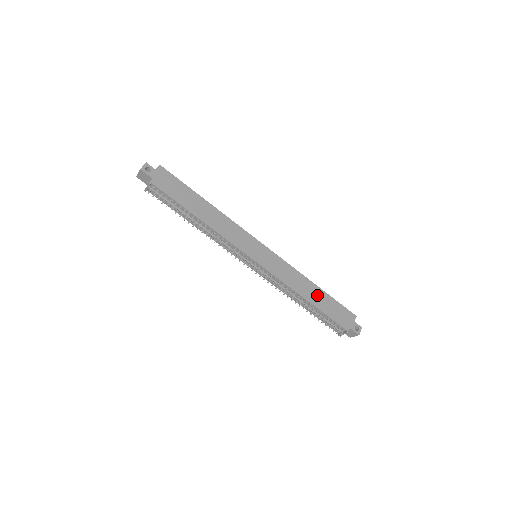
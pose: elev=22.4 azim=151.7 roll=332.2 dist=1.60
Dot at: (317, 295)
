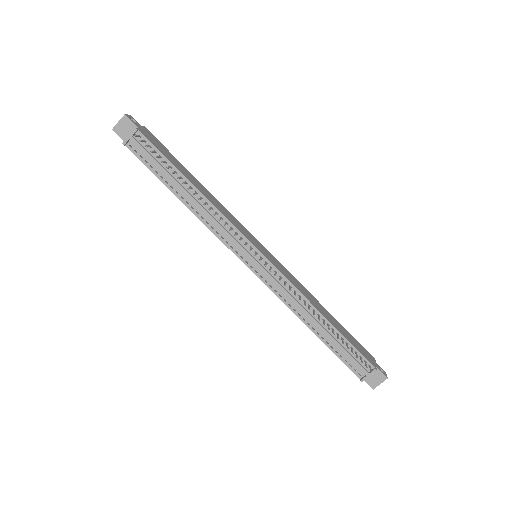
Dot at: (331, 318)
